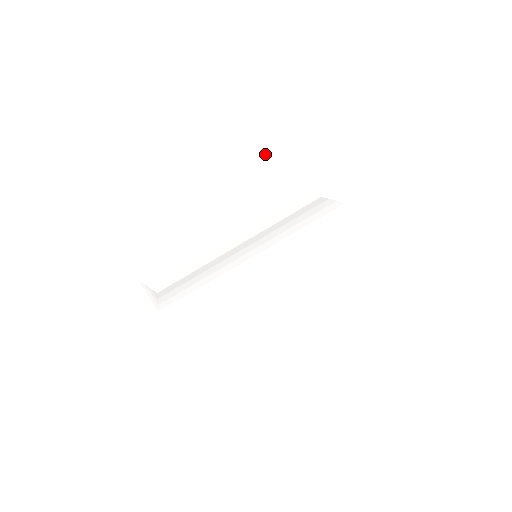
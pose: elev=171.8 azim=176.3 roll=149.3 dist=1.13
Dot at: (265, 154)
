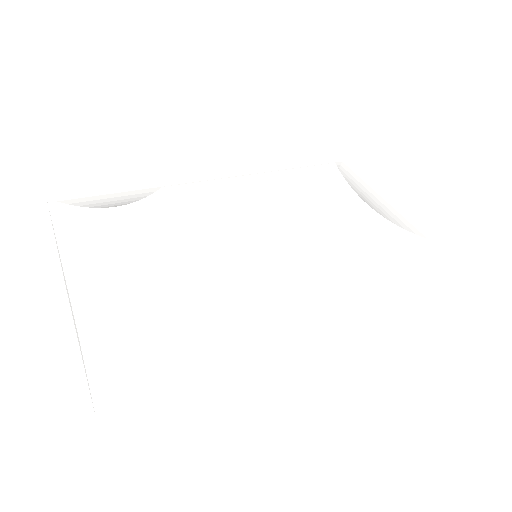
Dot at: occluded
